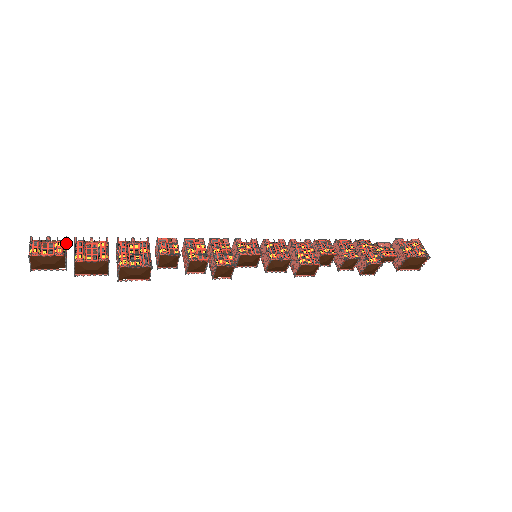
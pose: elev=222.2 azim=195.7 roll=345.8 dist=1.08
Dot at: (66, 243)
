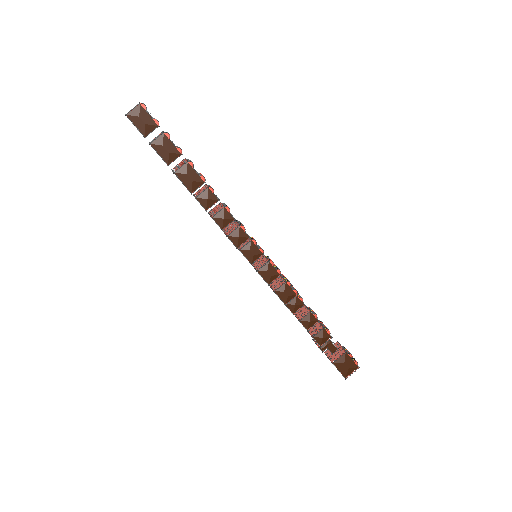
Dot at: occluded
